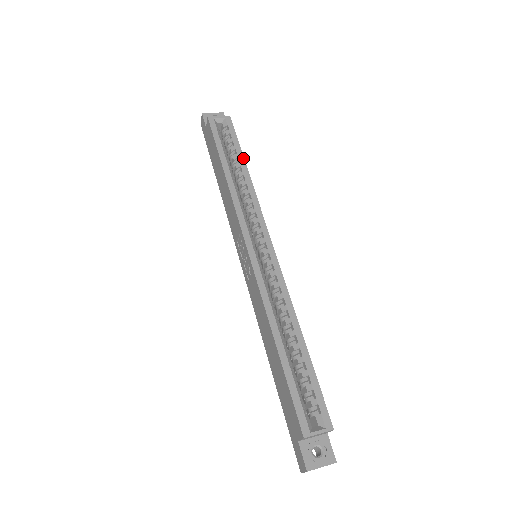
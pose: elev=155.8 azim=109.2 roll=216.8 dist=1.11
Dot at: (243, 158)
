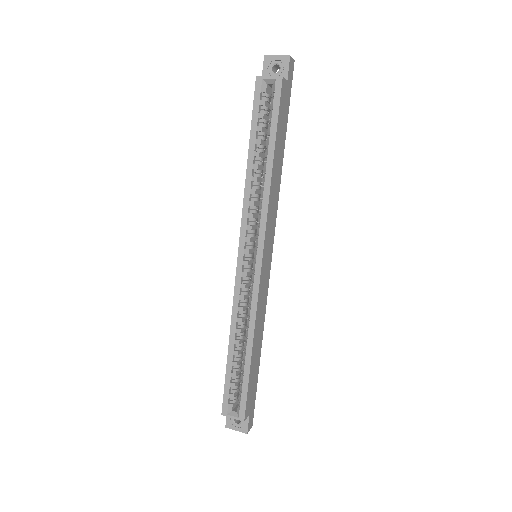
Dot at: (274, 147)
